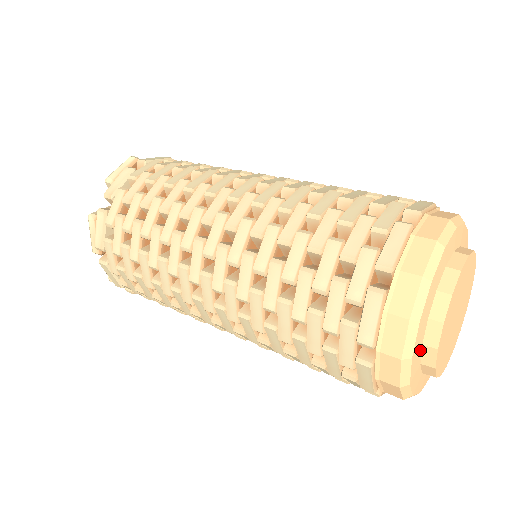
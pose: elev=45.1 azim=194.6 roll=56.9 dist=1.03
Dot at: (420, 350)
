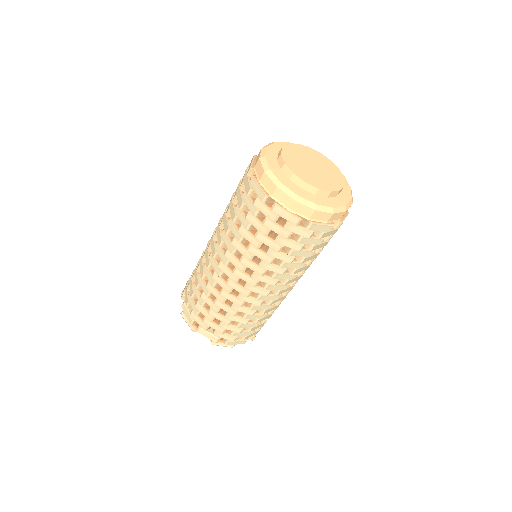
Dot at: (290, 182)
